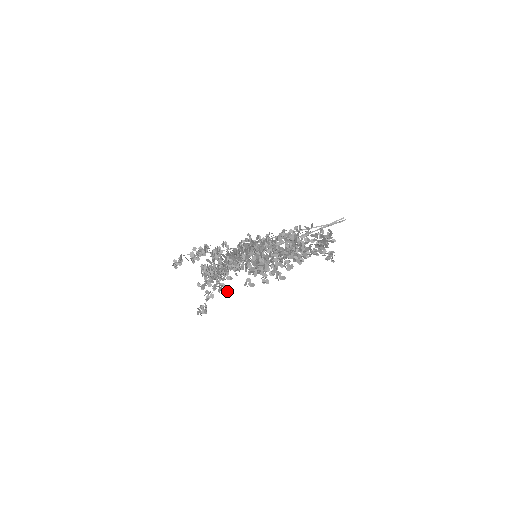
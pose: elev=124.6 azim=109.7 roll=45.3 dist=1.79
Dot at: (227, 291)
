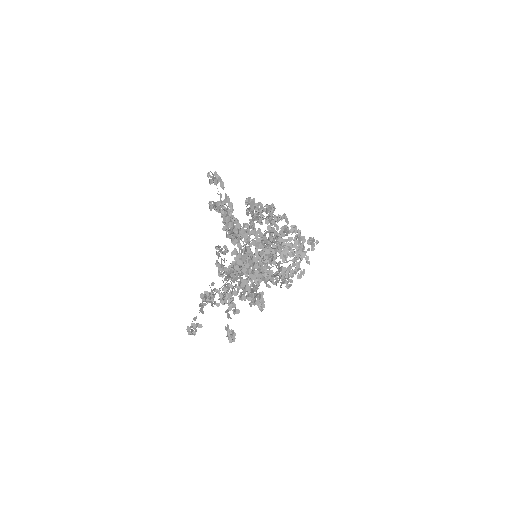
Dot at: (252, 262)
